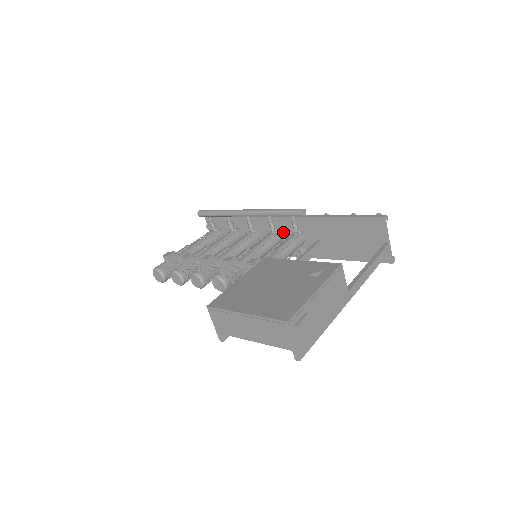
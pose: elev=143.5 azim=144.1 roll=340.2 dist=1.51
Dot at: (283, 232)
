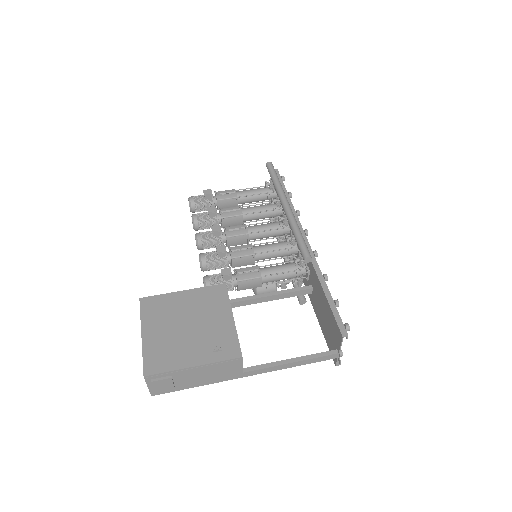
Dot at: (299, 250)
